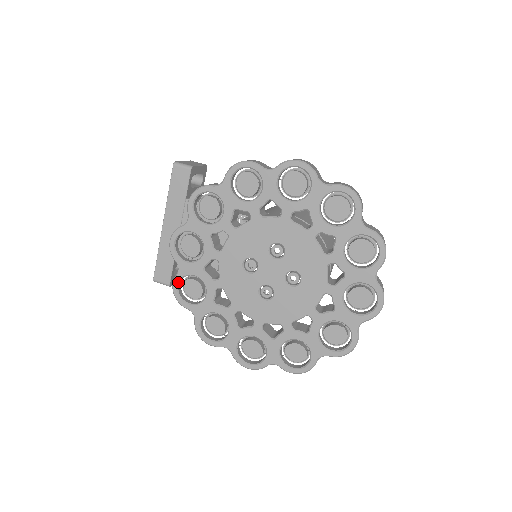
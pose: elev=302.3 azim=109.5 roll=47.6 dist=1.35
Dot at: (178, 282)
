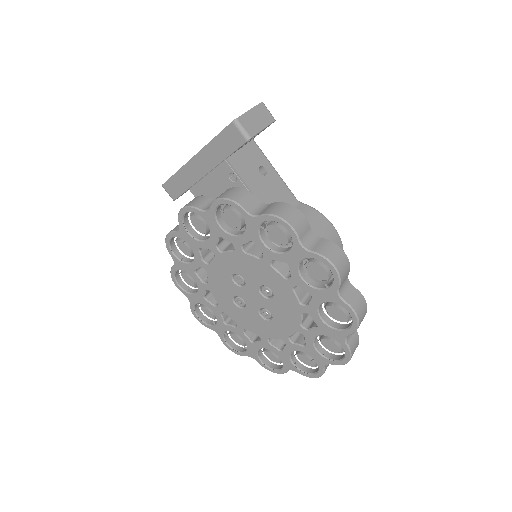
Dot at: (173, 237)
